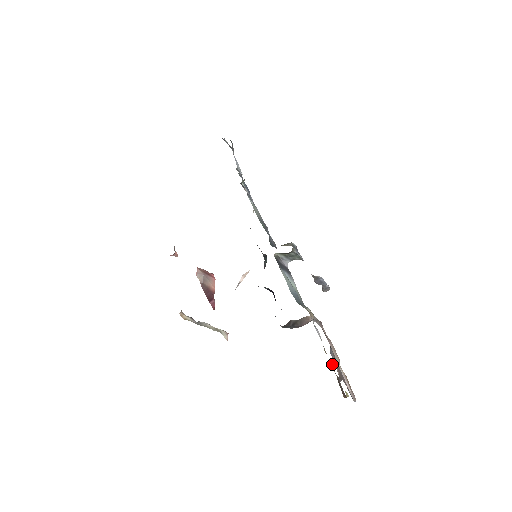
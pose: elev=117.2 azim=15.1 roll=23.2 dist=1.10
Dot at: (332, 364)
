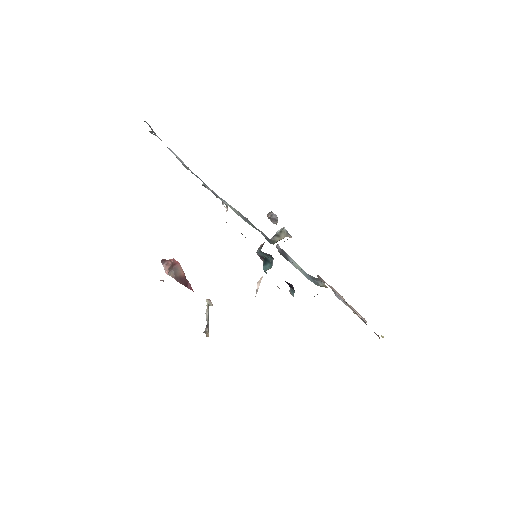
Dot at: occluded
